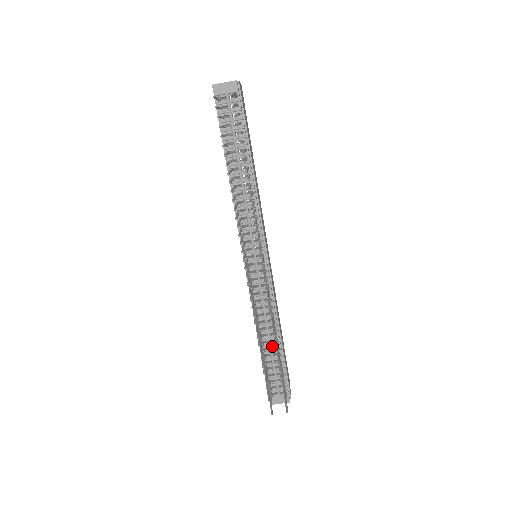
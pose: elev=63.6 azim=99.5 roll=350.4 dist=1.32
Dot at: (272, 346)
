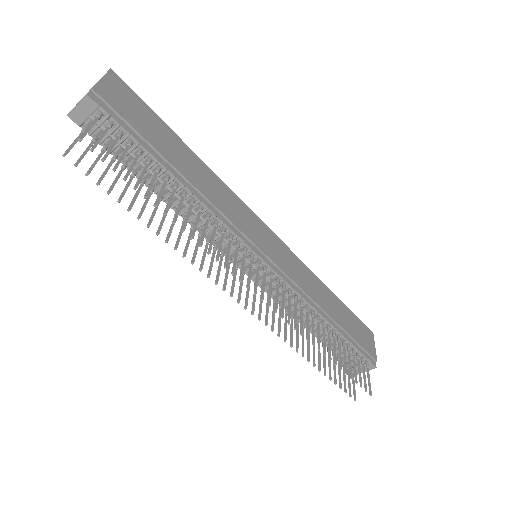
Dot at: (326, 331)
